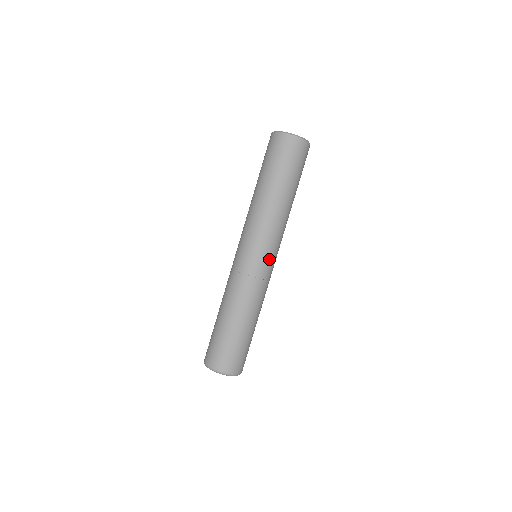
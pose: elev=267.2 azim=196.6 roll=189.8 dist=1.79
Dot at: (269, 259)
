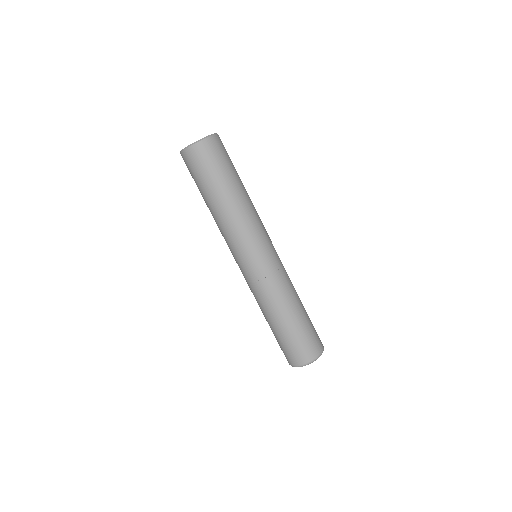
Dot at: (258, 257)
